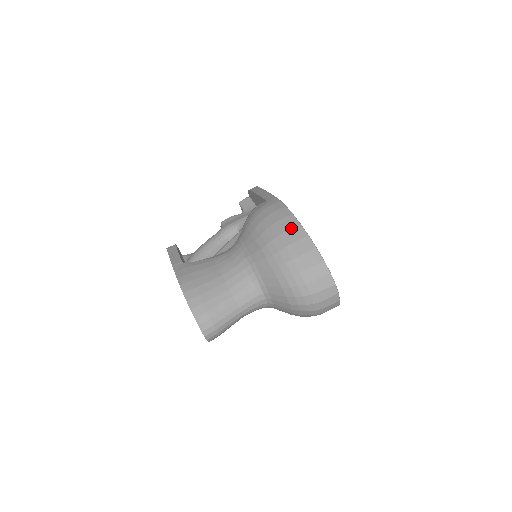
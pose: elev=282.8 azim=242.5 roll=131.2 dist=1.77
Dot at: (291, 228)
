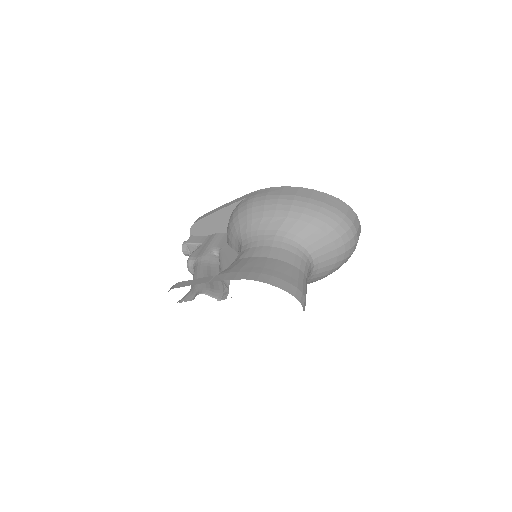
Dot at: (297, 191)
